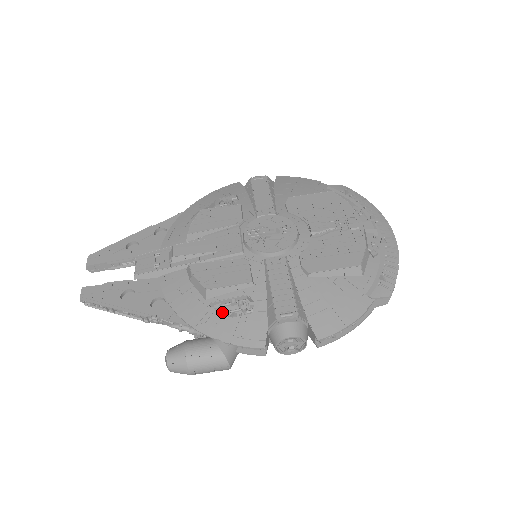
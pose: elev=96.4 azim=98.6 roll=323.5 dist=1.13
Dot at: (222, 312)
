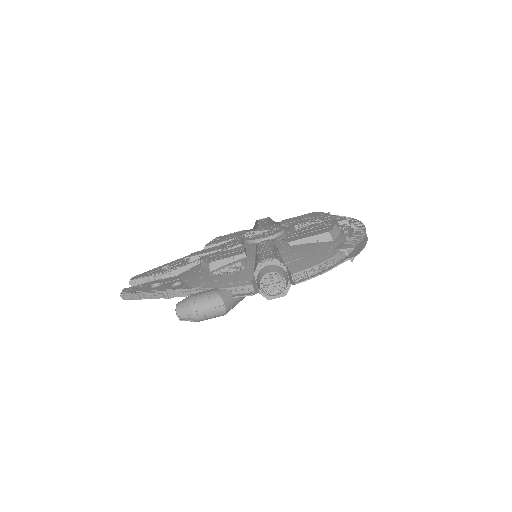
Dot at: occluded
